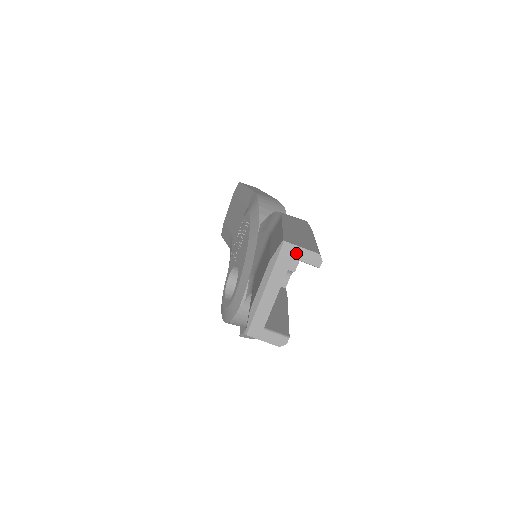
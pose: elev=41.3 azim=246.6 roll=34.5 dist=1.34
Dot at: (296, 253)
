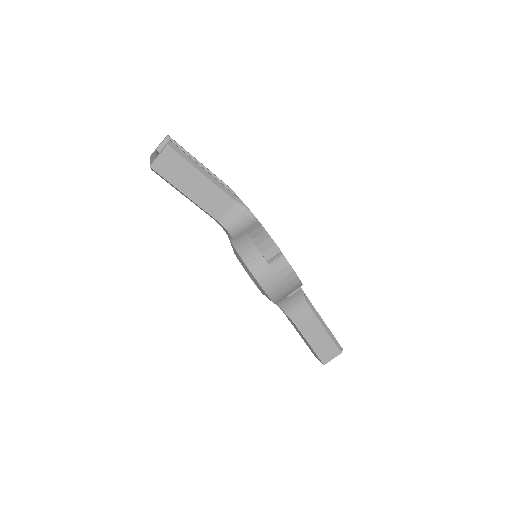
Dot at: (156, 149)
